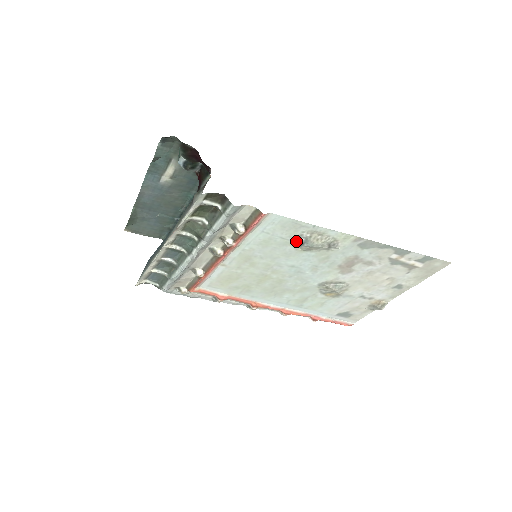
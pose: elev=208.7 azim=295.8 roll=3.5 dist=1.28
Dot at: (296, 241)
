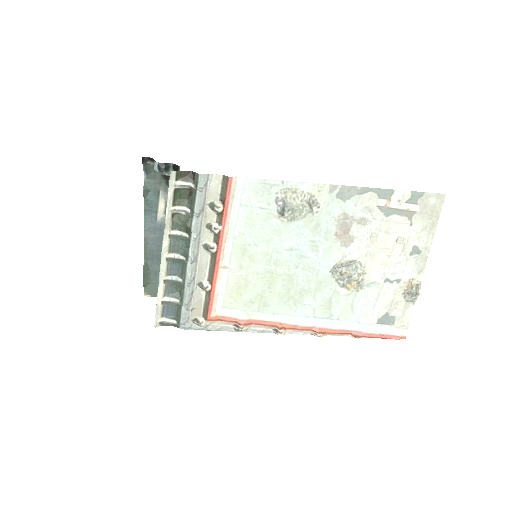
Dot at: (276, 209)
